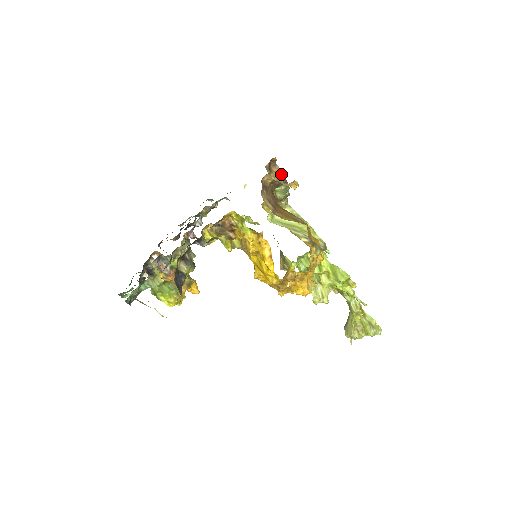
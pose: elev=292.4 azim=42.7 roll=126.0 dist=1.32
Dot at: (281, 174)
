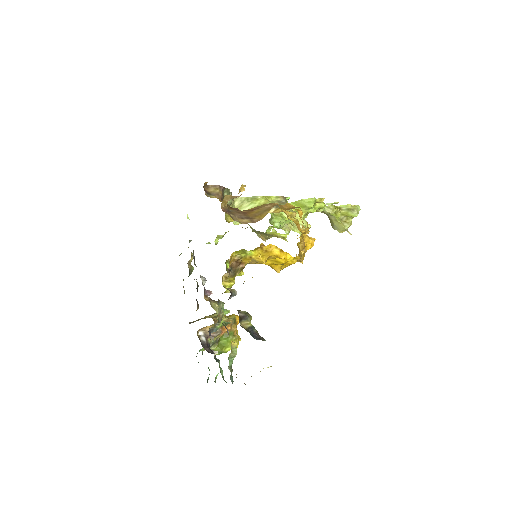
Dot at: (217, 188)
